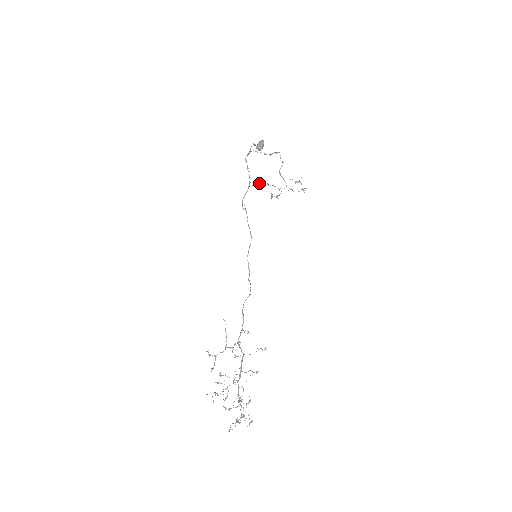
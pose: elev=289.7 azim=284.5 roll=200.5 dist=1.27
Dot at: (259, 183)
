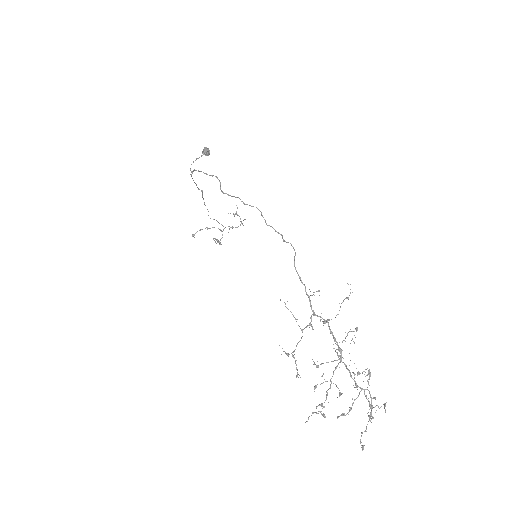
Dot at: occluded
